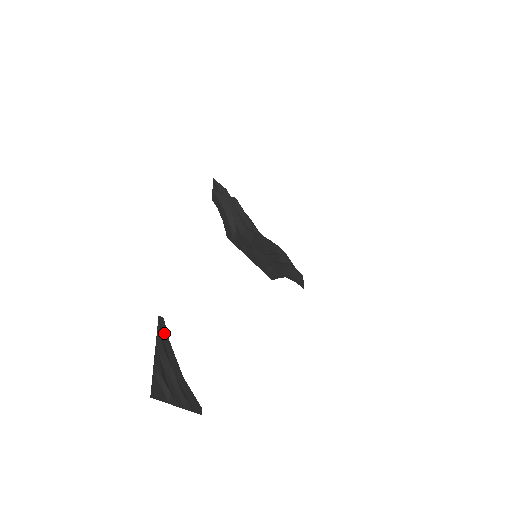
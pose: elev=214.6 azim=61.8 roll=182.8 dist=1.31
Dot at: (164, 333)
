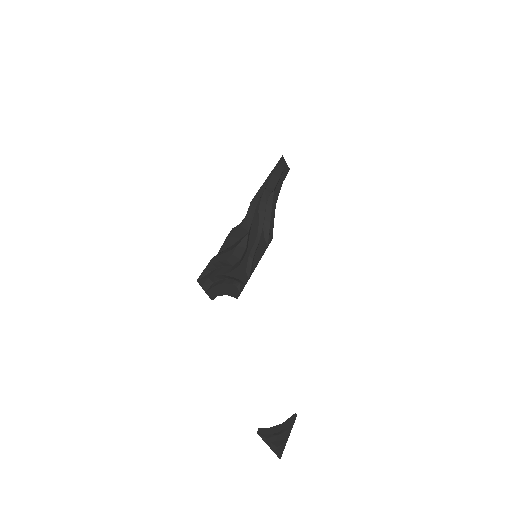
Dot at: (264, 432)
